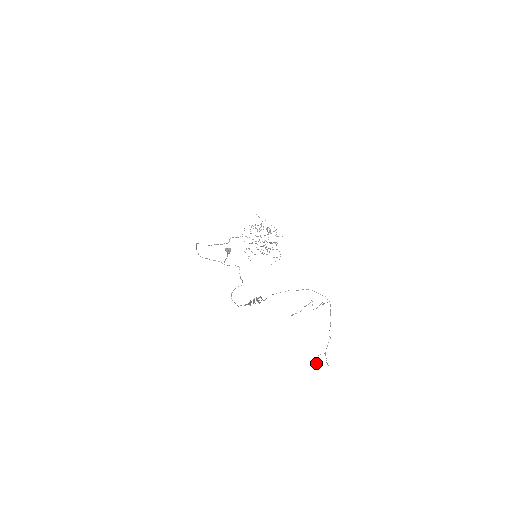
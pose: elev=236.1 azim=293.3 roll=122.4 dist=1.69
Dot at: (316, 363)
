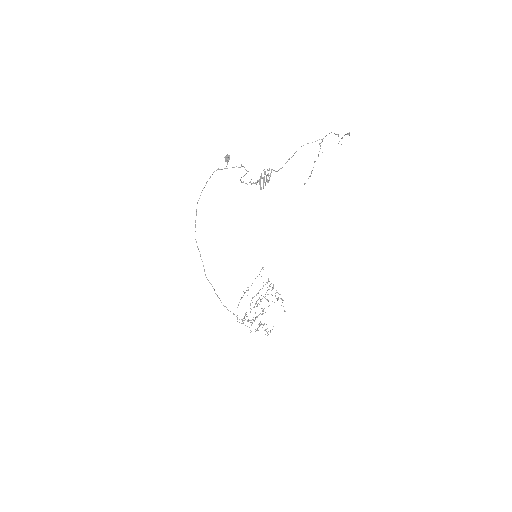
Dot at: occluded
